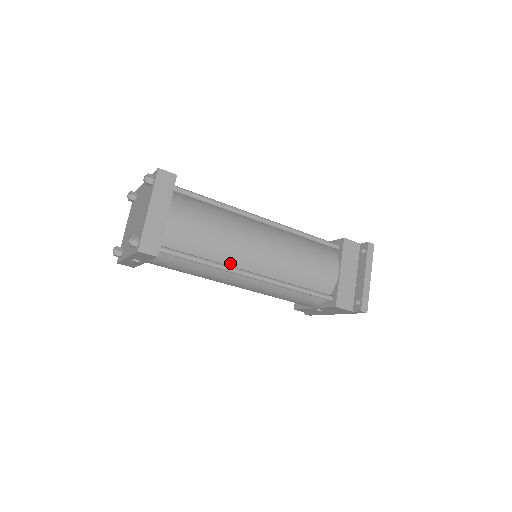
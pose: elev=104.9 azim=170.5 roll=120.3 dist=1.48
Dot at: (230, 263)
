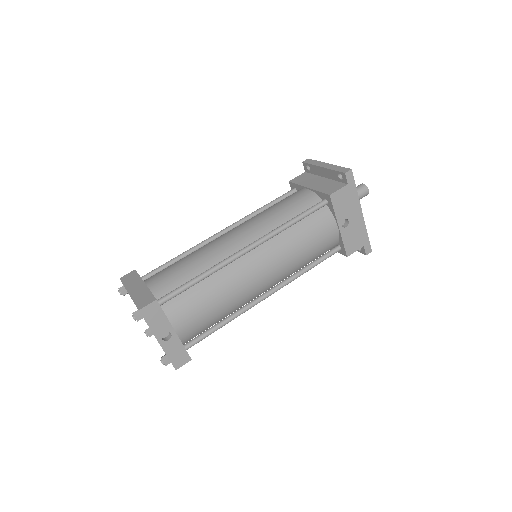
Dot at: occluded
